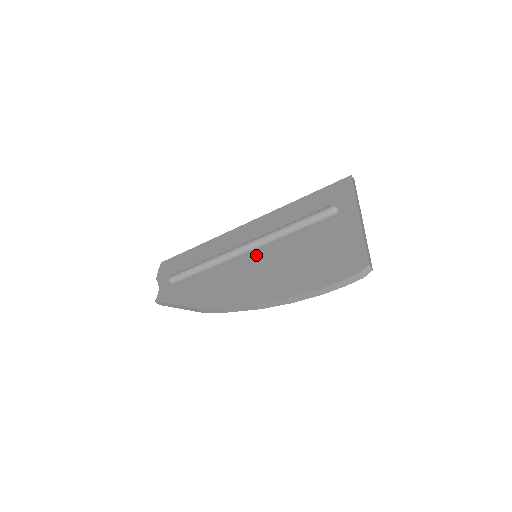
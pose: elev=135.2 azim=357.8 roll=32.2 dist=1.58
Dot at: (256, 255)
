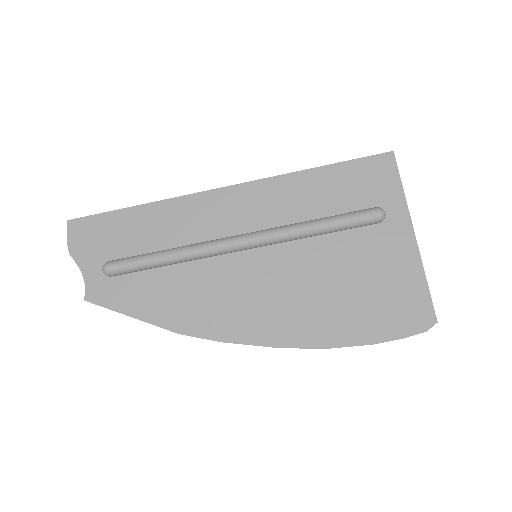
Dot at: (259, 258)
